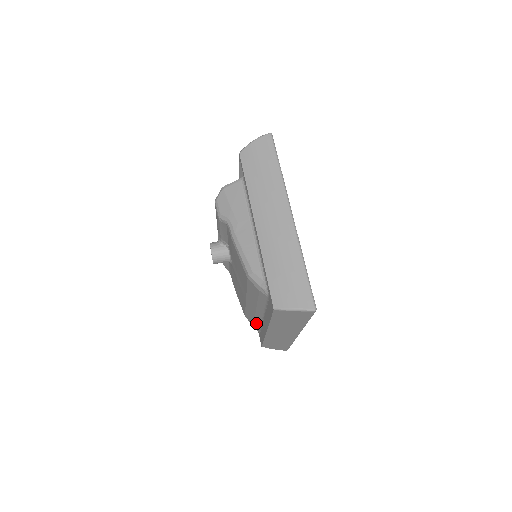
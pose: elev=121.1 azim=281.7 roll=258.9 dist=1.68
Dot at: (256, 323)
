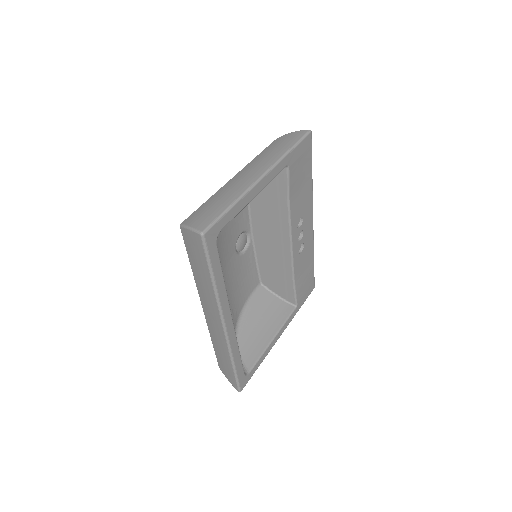
Dot at: occluded
